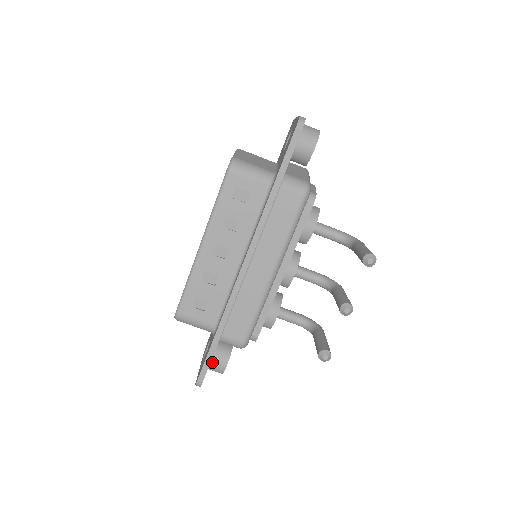
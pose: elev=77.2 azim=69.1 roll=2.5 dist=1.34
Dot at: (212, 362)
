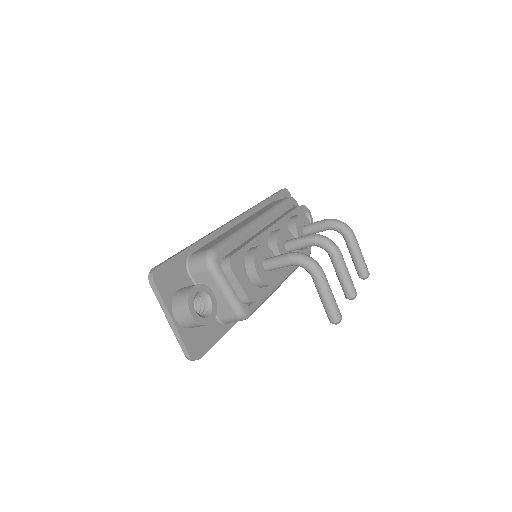
Dot at: occluded
